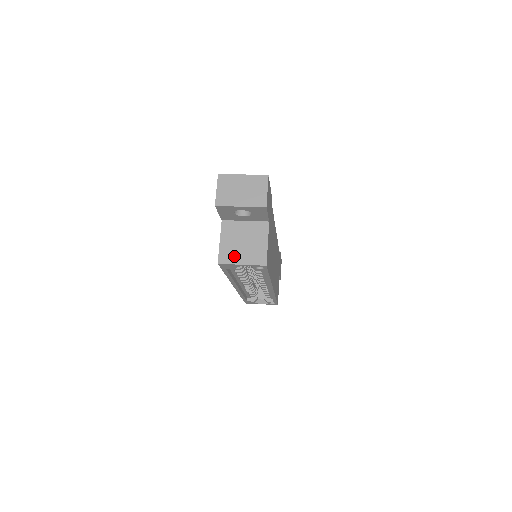
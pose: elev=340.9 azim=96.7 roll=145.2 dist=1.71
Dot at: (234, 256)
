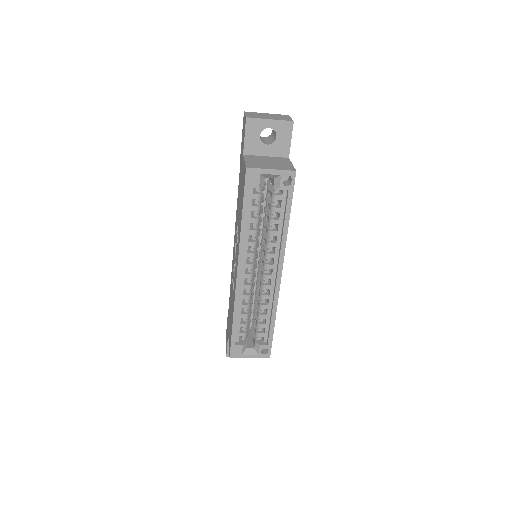
Dot at: (262, 166)
